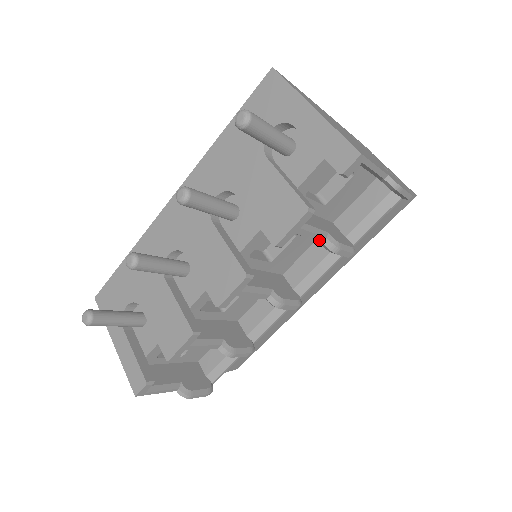
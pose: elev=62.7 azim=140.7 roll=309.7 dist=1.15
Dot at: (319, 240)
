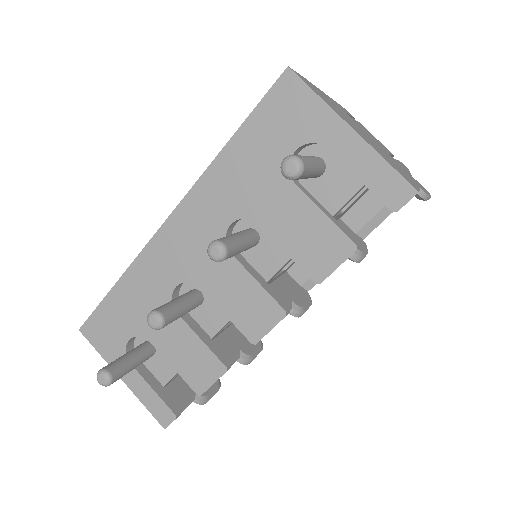
Dot at: occluded
